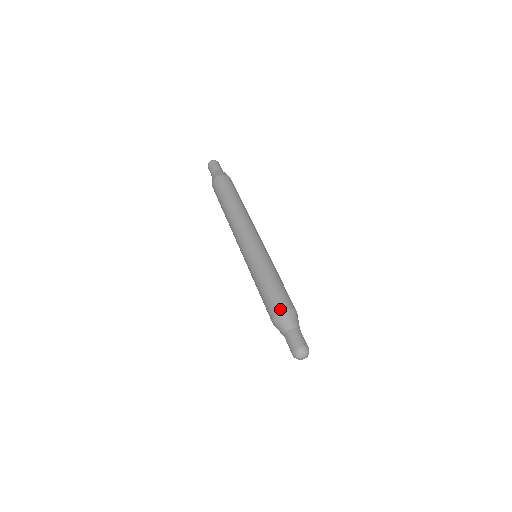
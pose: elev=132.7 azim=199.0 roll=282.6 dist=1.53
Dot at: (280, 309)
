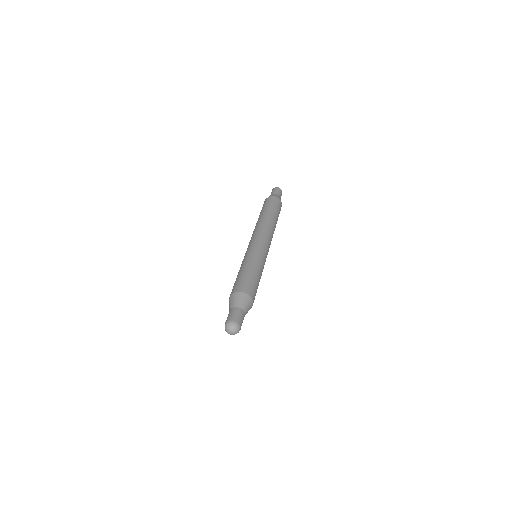
Dot at: (246, 291)
